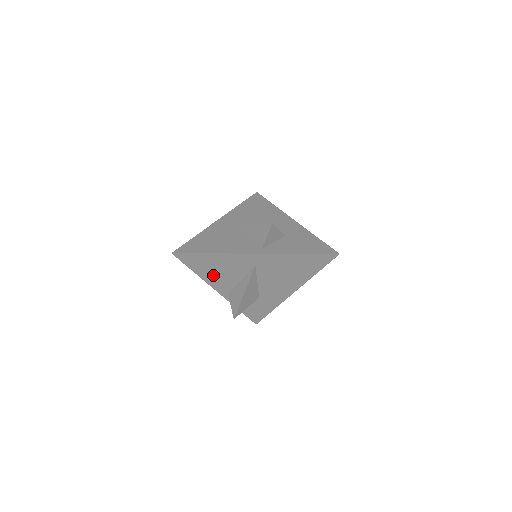
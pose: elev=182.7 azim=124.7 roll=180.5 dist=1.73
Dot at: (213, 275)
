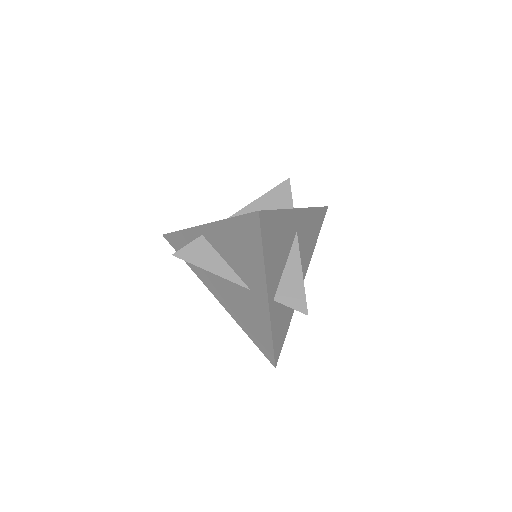
Dot at: (272, 259)
